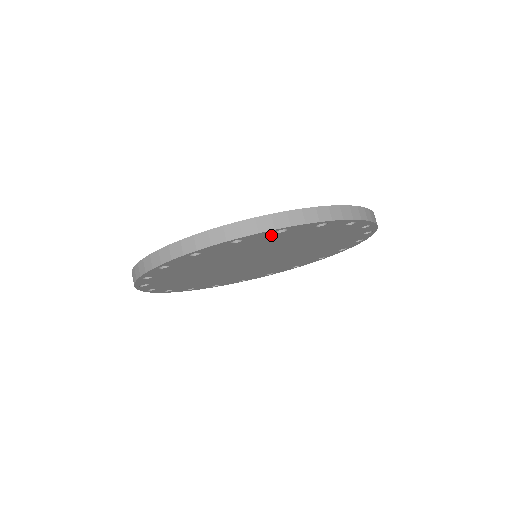
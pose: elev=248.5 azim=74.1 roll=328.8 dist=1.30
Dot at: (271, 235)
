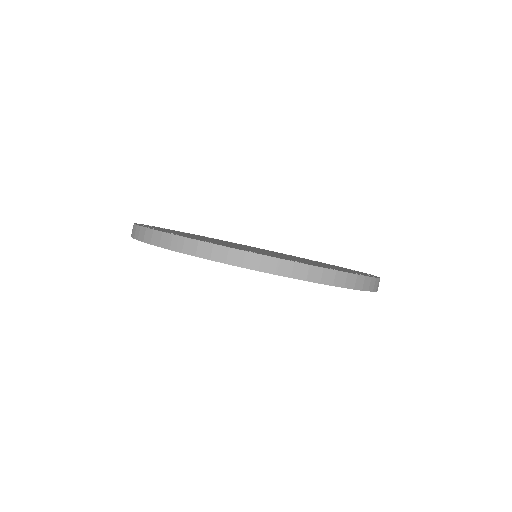
Dot at: occluded
